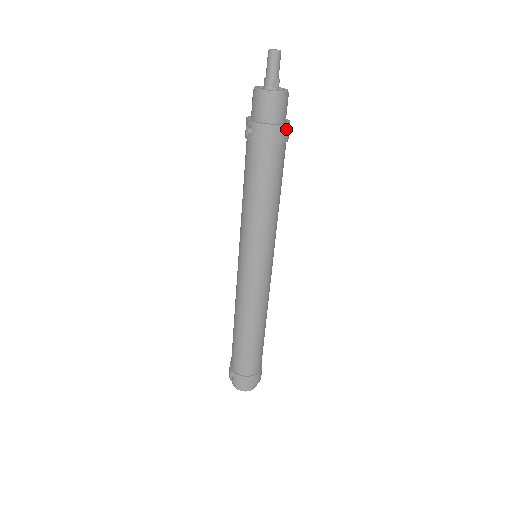
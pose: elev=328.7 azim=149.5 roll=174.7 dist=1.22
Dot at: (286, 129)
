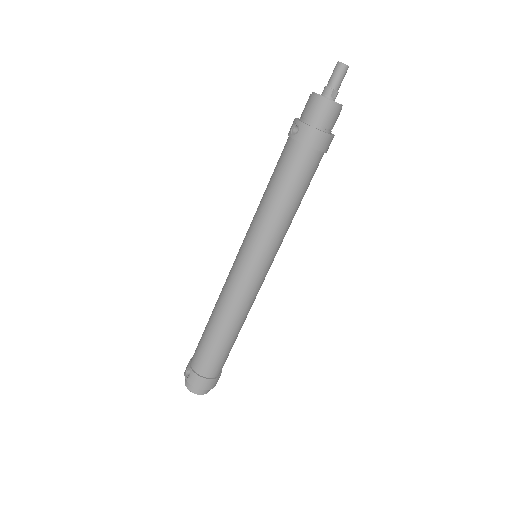
Dot at: (330, 140)
